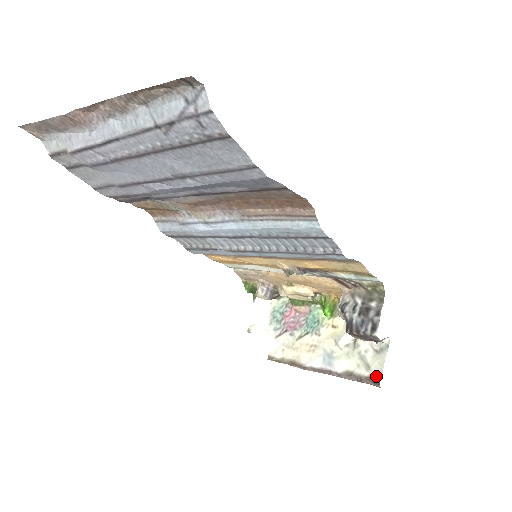
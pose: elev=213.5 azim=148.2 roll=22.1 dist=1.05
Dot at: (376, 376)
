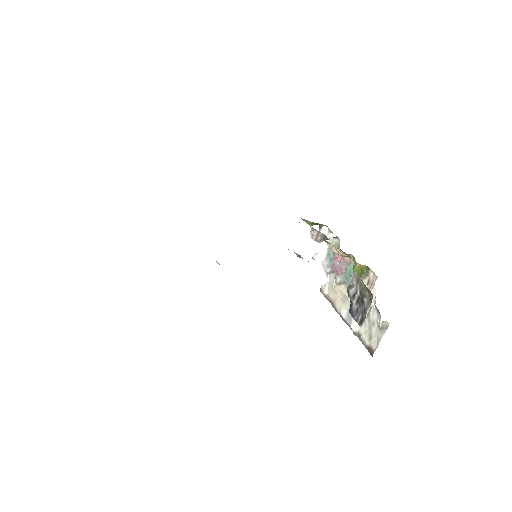
Dot at: (372, 349)
